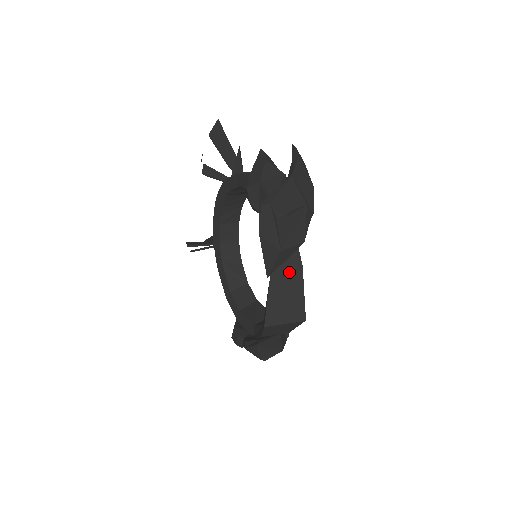
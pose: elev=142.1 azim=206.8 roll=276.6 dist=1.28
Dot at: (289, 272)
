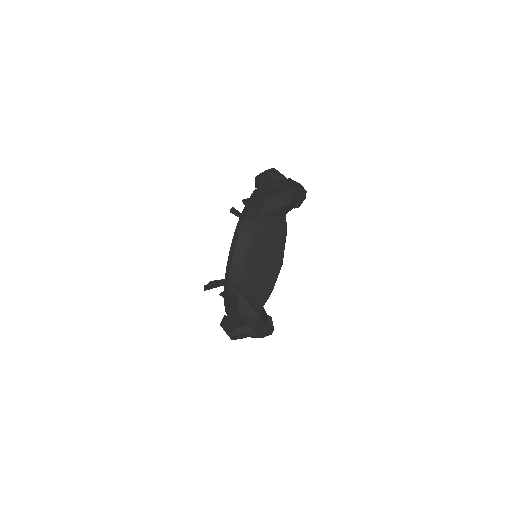
Dot at: (275, 226)
